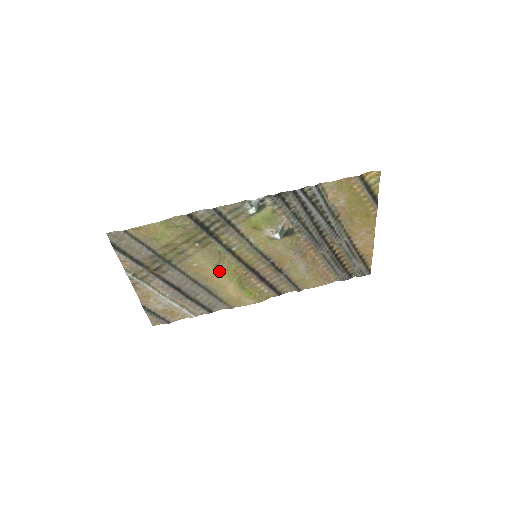
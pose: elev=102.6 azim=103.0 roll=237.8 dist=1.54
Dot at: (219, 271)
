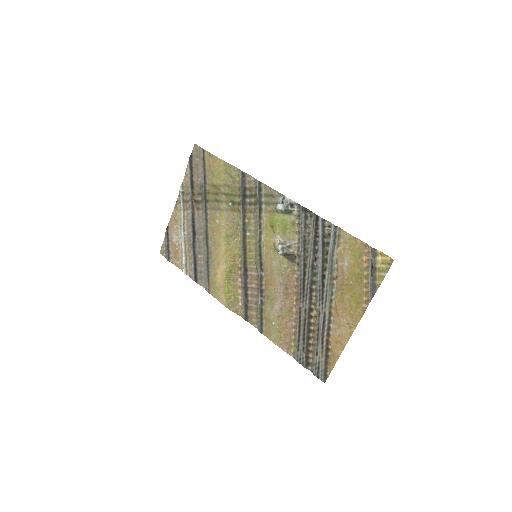
Dot at: (226, 244)
